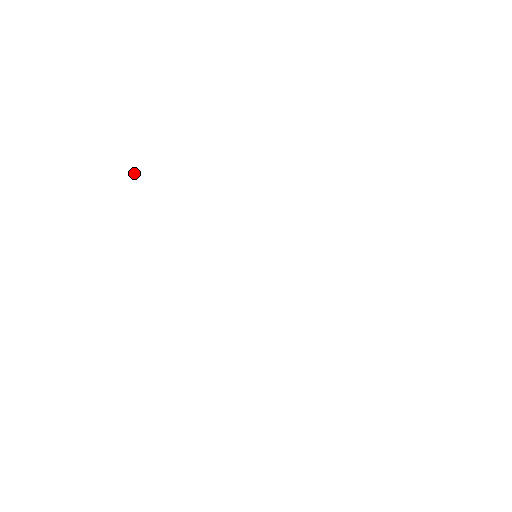
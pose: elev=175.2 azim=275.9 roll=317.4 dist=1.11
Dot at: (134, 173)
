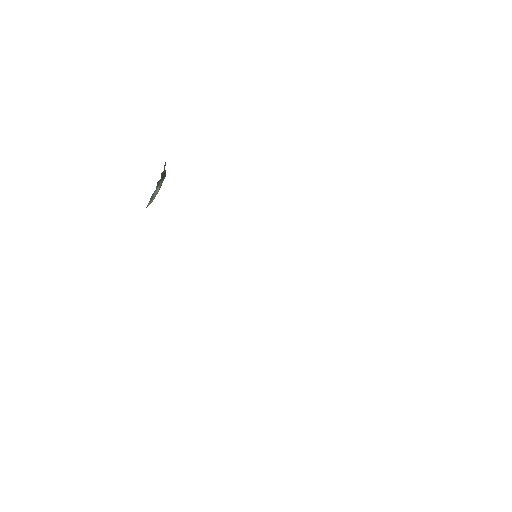
Dot at: (162, 174)
